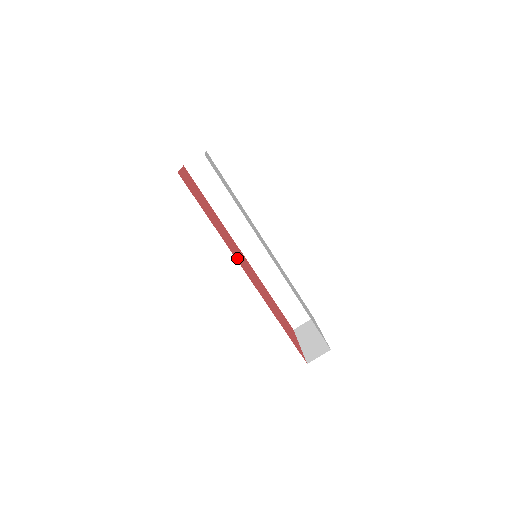
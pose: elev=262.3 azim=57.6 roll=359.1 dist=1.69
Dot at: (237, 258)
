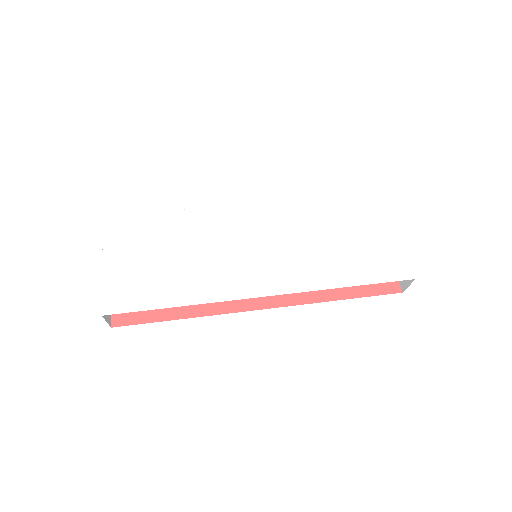
Dot at: occluded
